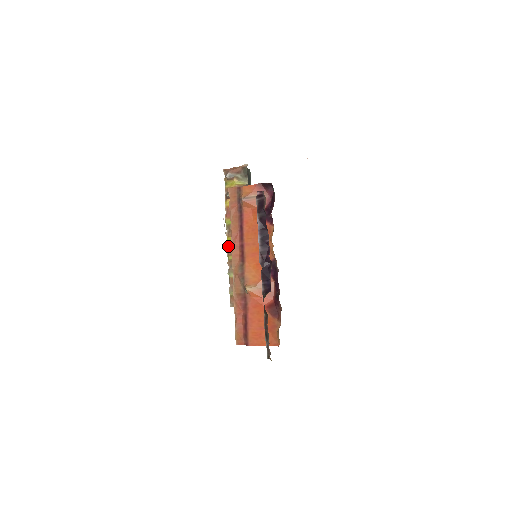
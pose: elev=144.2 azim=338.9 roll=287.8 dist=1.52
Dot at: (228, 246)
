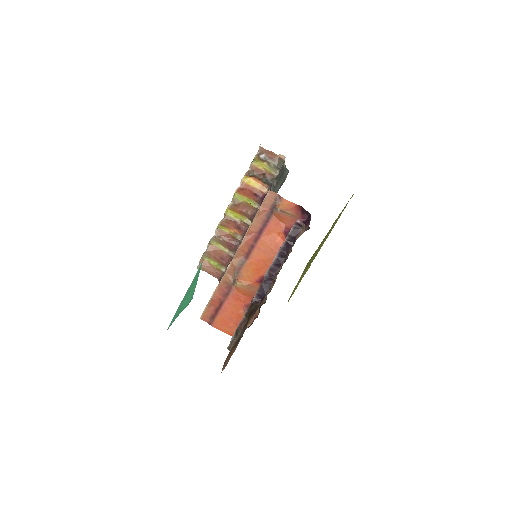
Dot at: (225, 217)
